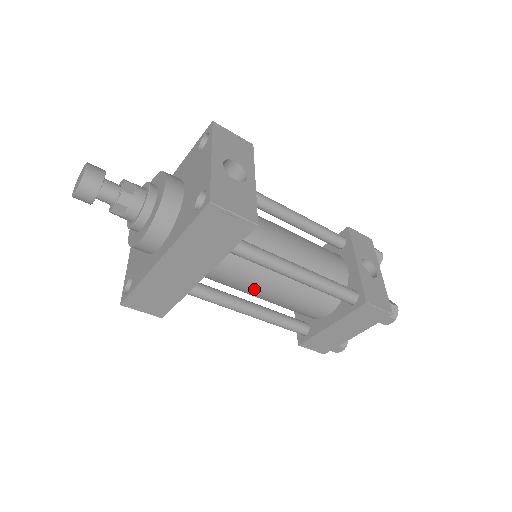
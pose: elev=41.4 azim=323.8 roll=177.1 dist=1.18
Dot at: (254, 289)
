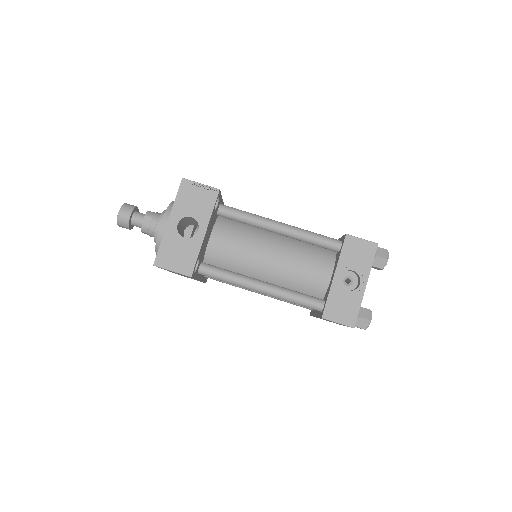
Dot at: occluded
